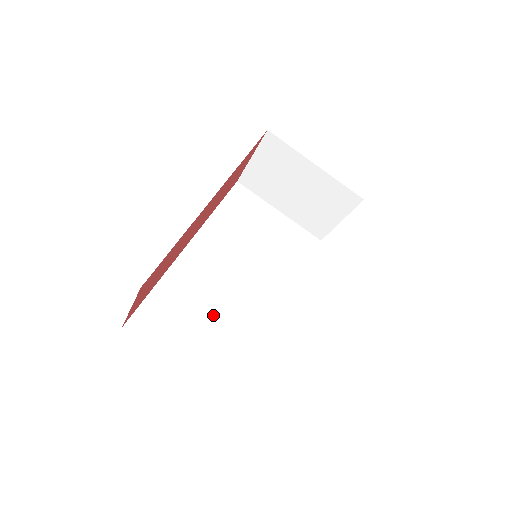
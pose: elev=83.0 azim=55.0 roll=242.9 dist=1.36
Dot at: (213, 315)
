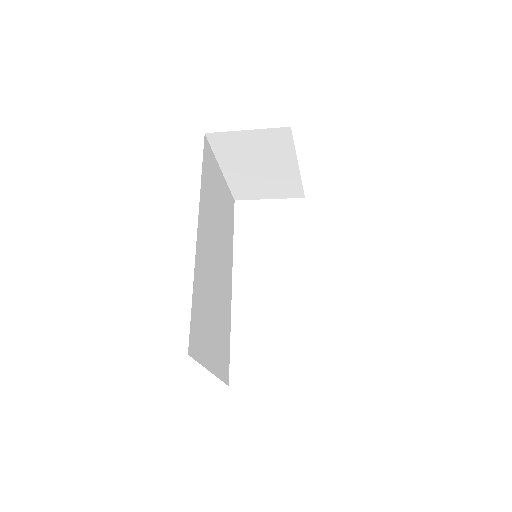
Dot at: (214, 309)
